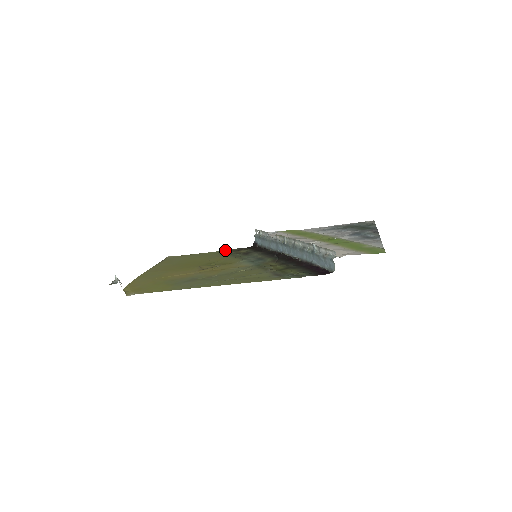
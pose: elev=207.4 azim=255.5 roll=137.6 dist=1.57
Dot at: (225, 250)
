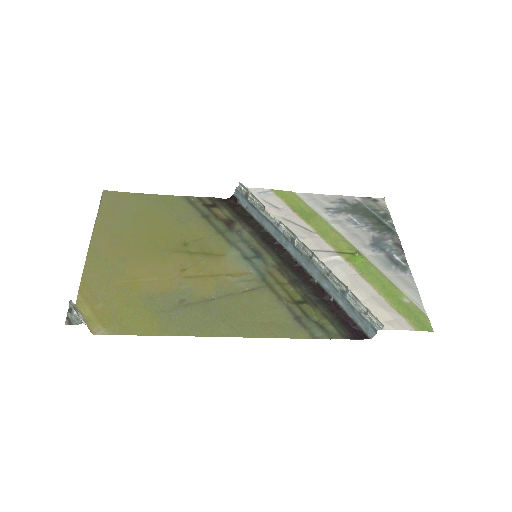
Dot at: (192, 198)
